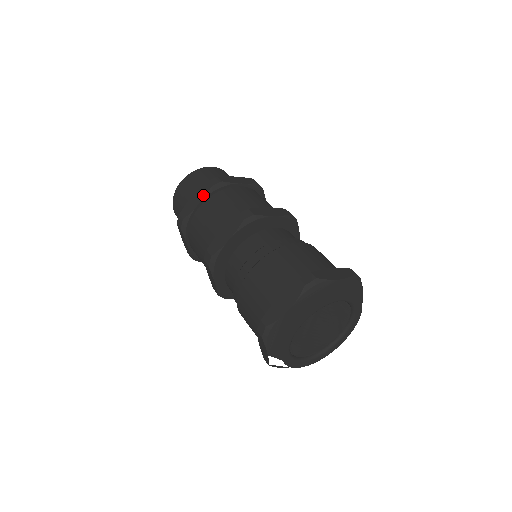
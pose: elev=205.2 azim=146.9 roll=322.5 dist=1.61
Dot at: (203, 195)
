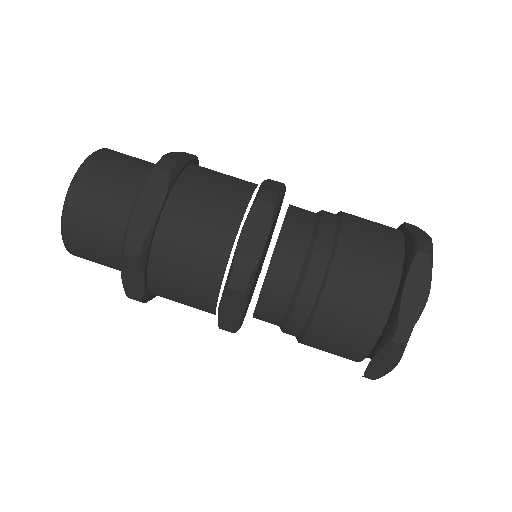
Dot at: (191, 156)
